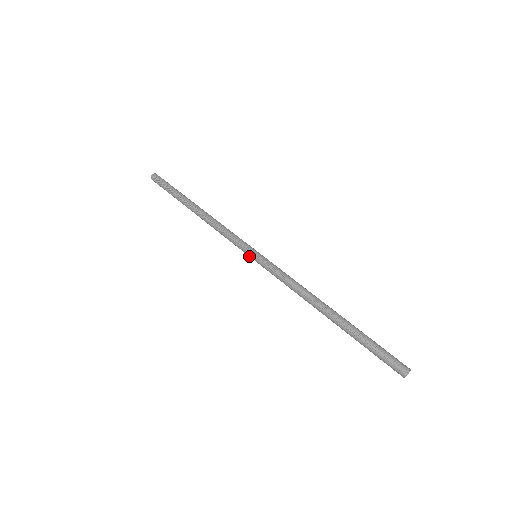
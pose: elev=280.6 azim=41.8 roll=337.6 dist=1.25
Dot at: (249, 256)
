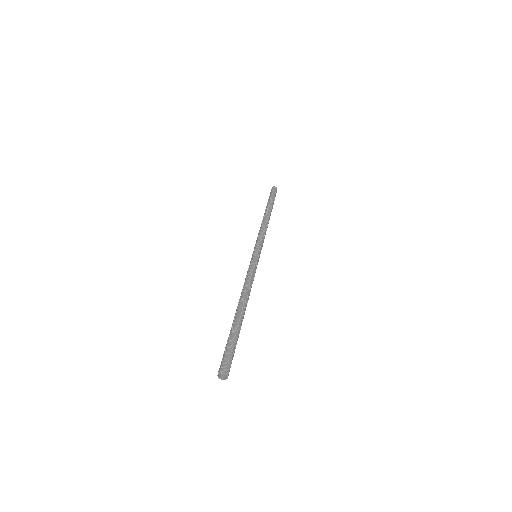
Dot at: (253, 252)
